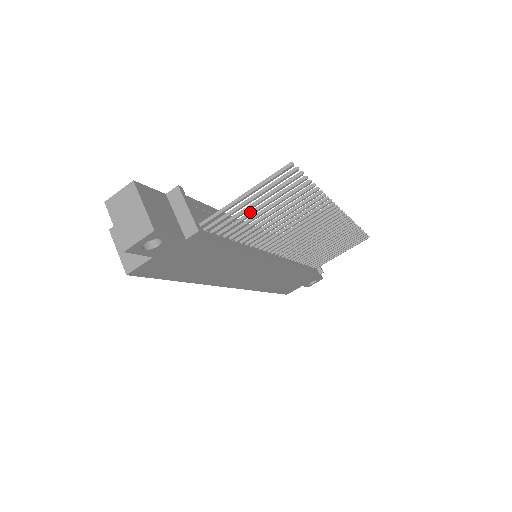
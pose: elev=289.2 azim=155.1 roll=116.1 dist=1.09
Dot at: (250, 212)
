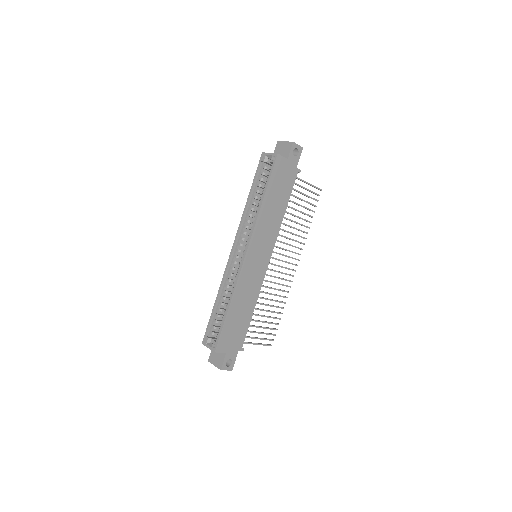
Dot at: (299, 198)
